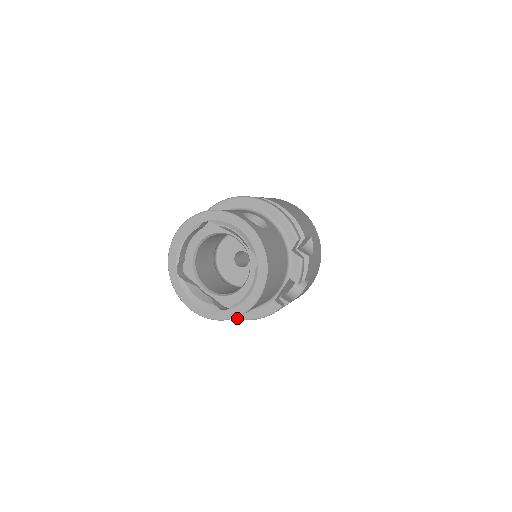
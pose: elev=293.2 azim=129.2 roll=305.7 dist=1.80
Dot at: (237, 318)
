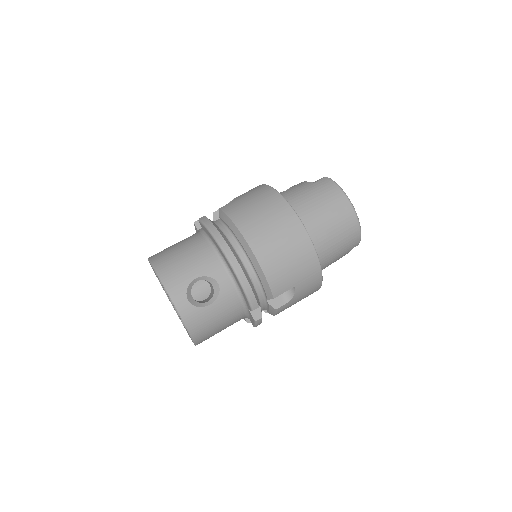
Dot at: occluded
